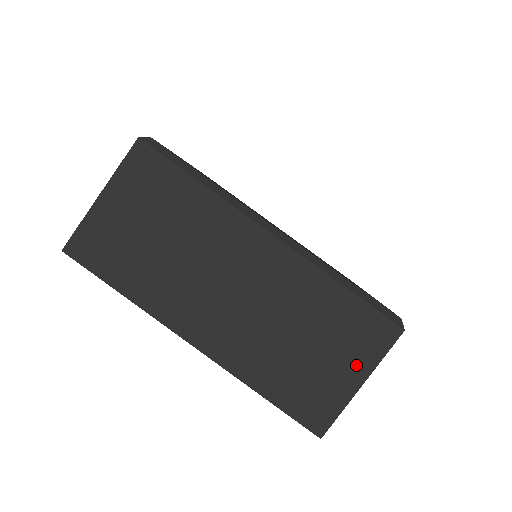
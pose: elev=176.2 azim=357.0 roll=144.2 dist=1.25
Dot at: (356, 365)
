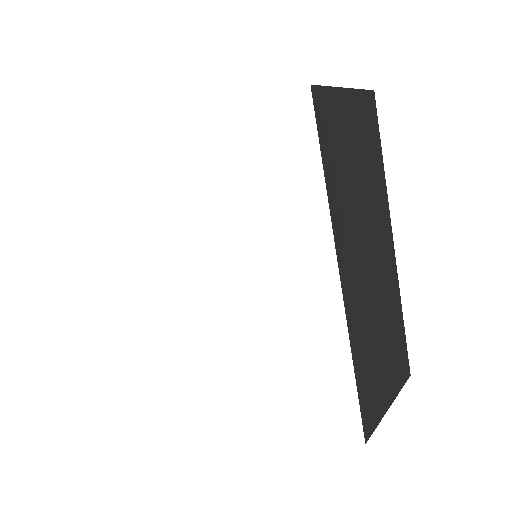
Dot at: (393, 385)
